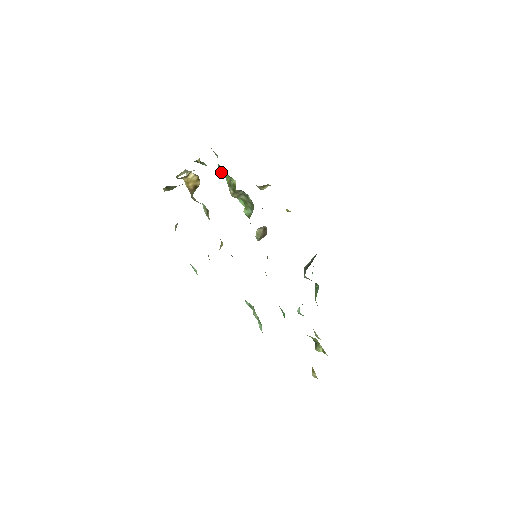
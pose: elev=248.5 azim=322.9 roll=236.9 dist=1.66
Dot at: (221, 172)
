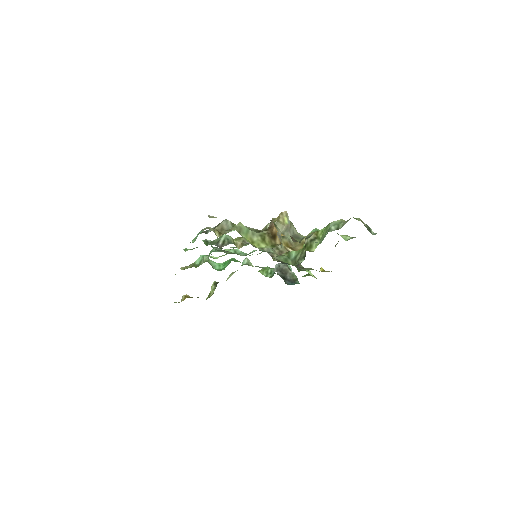
Dot at: (331, 222)
